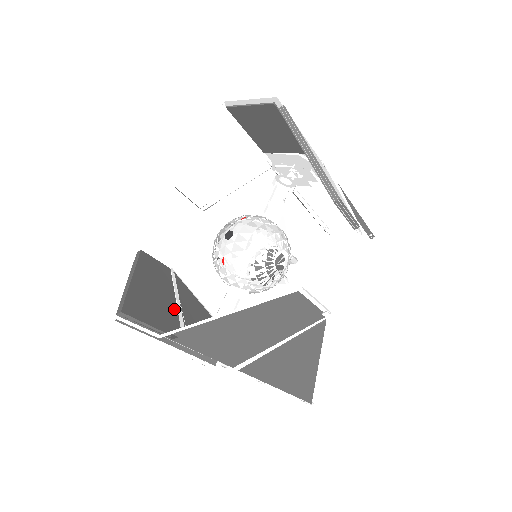
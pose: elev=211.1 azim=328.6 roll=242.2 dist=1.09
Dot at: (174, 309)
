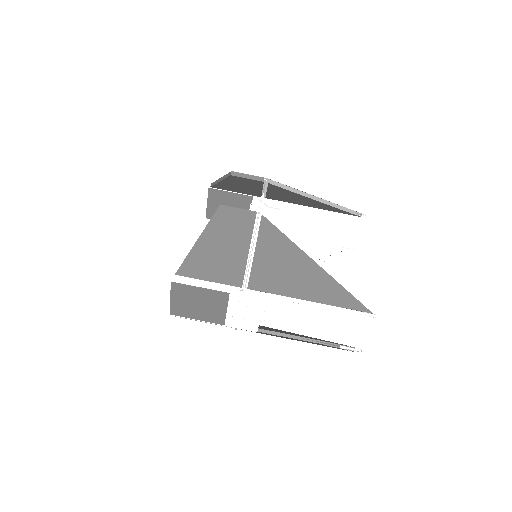
Dot at: occluded
